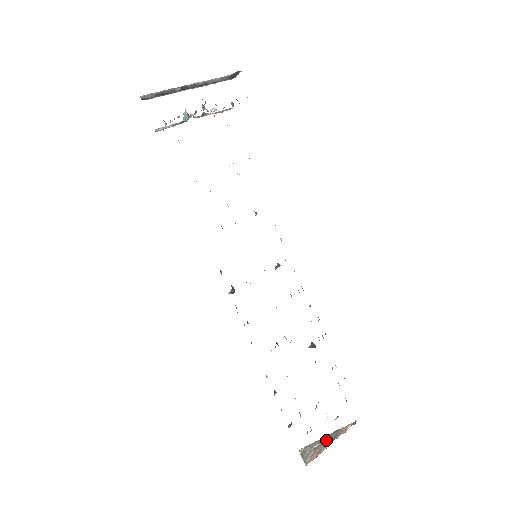
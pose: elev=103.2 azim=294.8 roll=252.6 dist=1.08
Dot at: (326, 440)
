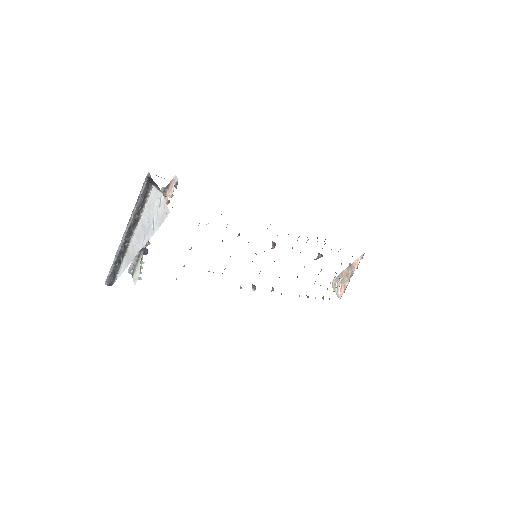
Dot at: (346, 274)
